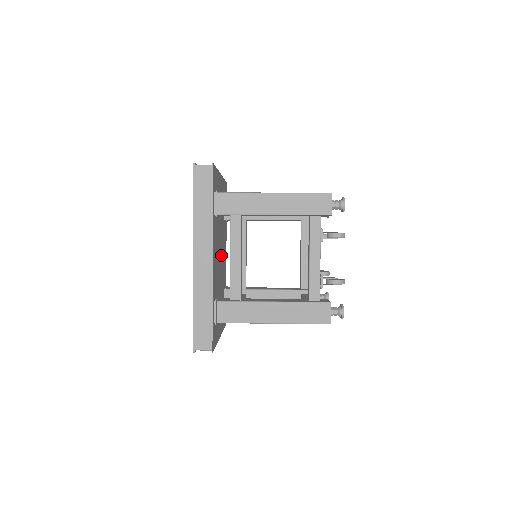
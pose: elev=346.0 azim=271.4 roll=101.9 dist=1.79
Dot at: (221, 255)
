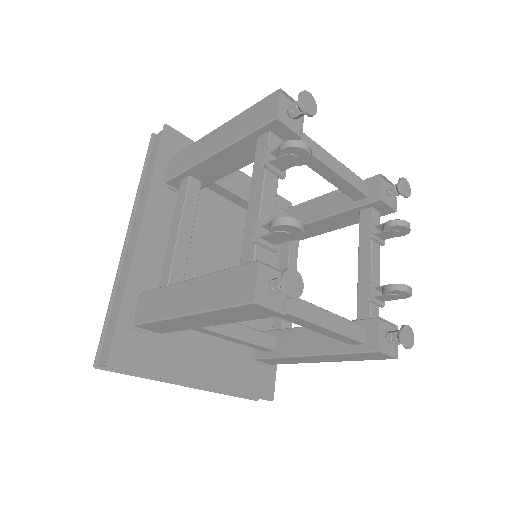
Dot at: occluded
